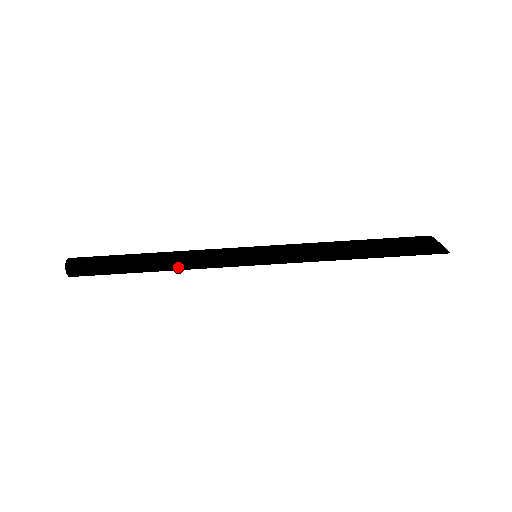
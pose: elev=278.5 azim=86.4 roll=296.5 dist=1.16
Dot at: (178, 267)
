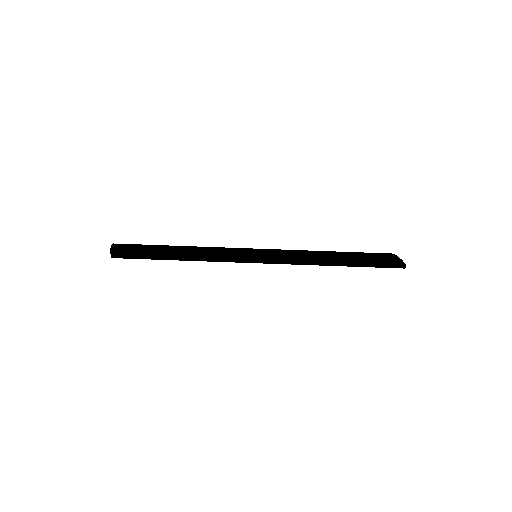
Dot at: (196, 254)
